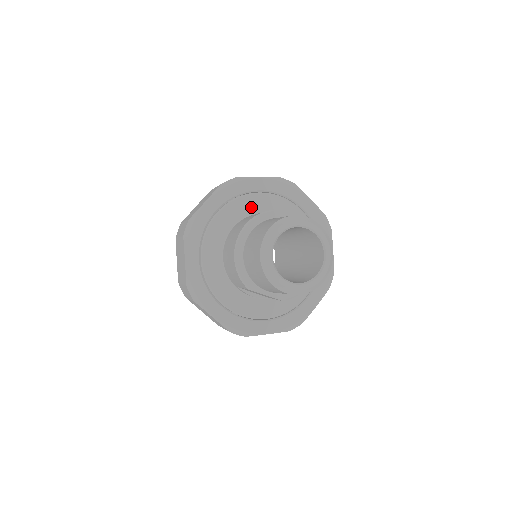
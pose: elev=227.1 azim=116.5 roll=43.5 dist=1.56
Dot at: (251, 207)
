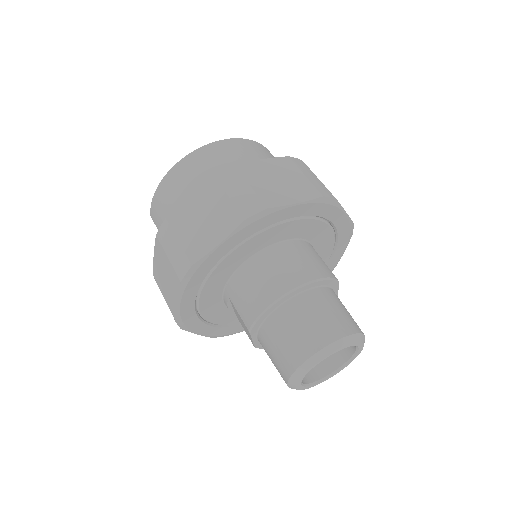
Dot at: (313, 233)
